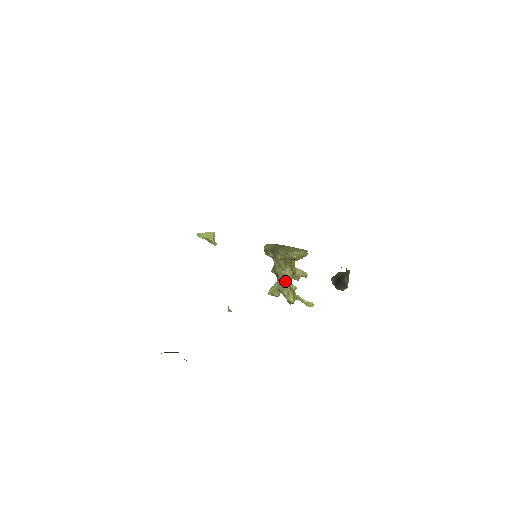
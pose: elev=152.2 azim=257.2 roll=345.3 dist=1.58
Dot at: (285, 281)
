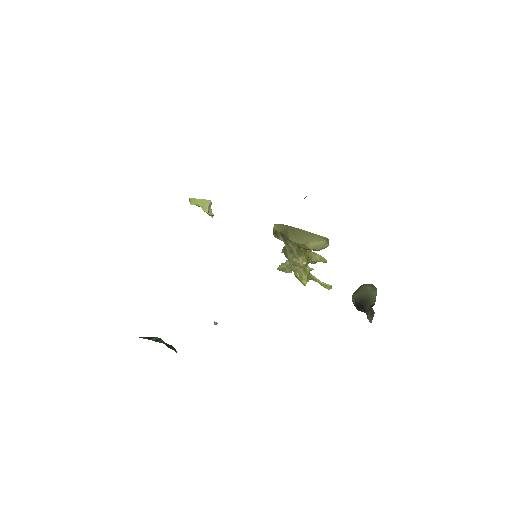
Dot at: occluded
